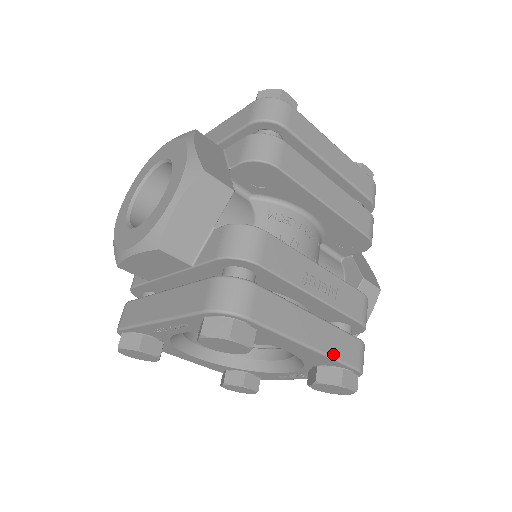
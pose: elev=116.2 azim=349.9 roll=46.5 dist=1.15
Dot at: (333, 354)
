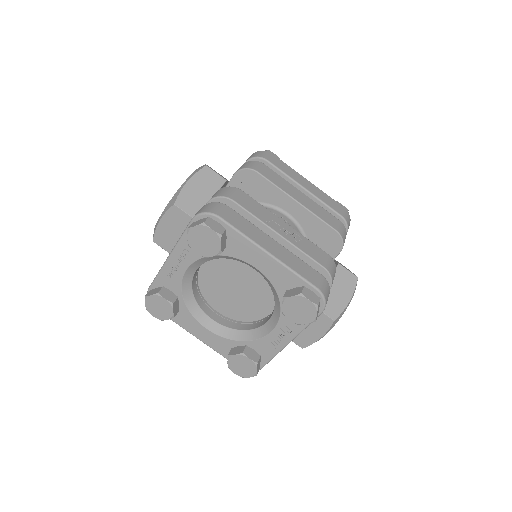
Dot at: (291, 267)
